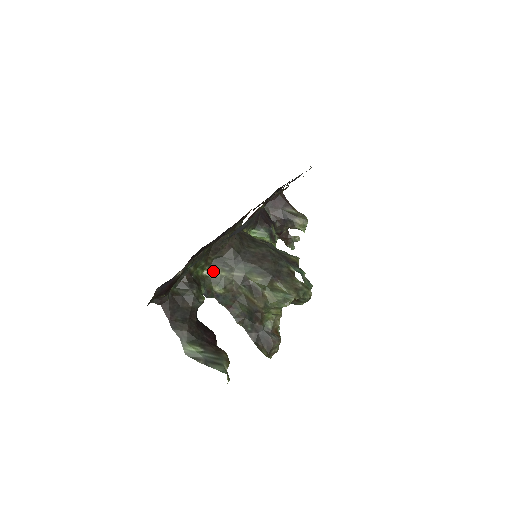
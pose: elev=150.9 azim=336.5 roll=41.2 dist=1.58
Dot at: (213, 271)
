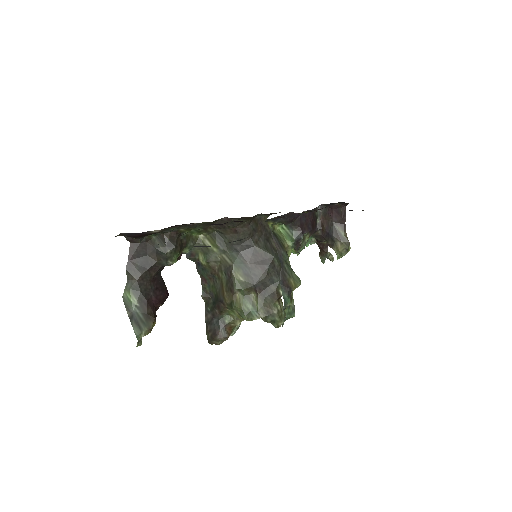
Dot at: (208, 240)
